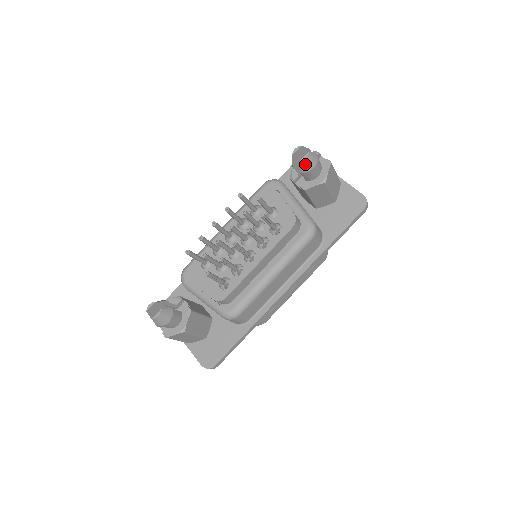
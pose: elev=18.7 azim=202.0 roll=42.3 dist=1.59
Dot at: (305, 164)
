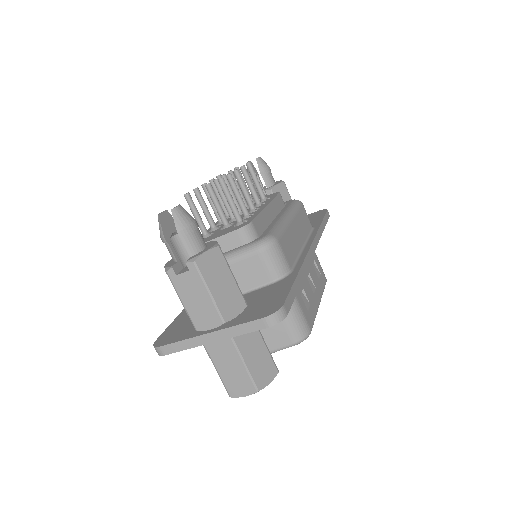
Dot at: (261, 162)
